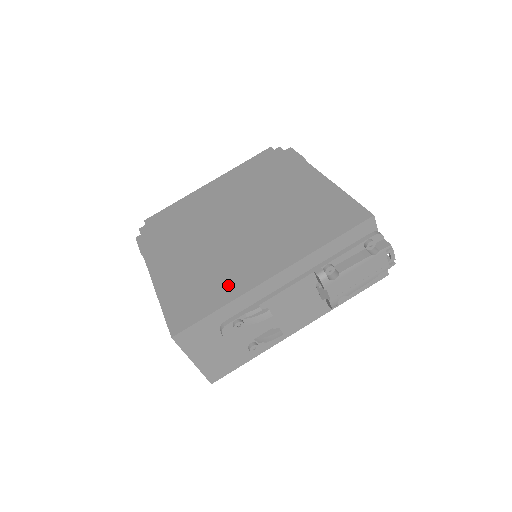
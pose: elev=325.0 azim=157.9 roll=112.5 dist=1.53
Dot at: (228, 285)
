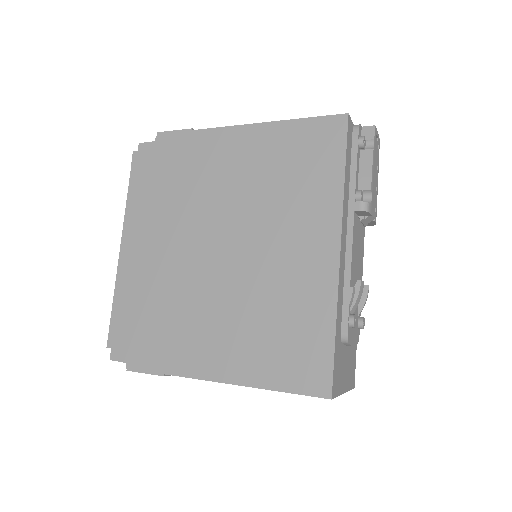
Dot at: (309, 303)
